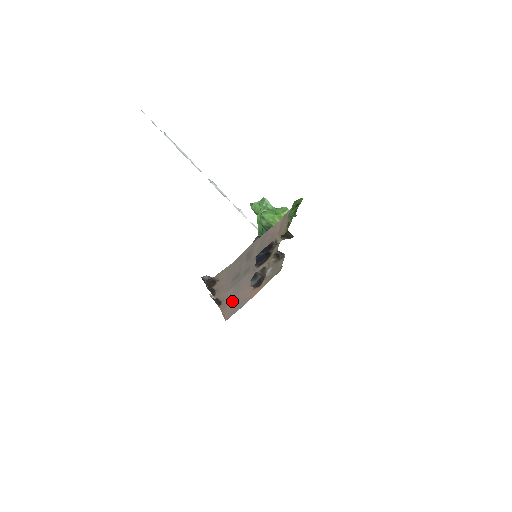
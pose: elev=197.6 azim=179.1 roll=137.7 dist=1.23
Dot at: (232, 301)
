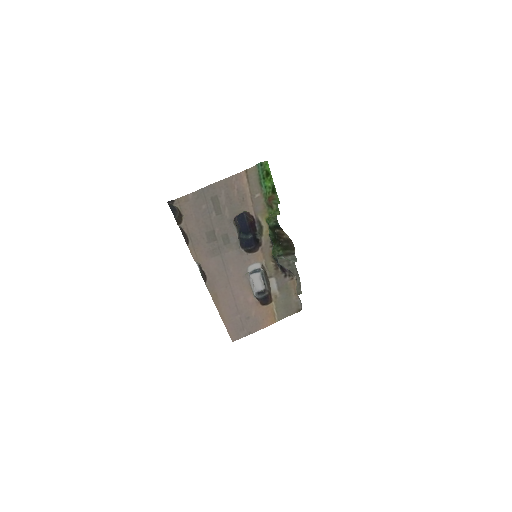
Dot at: (227, 296)
